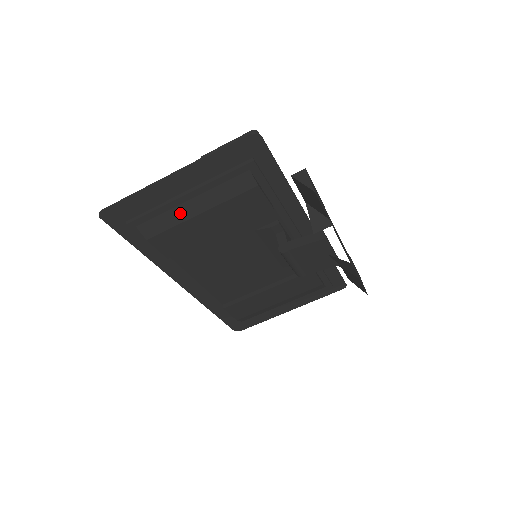
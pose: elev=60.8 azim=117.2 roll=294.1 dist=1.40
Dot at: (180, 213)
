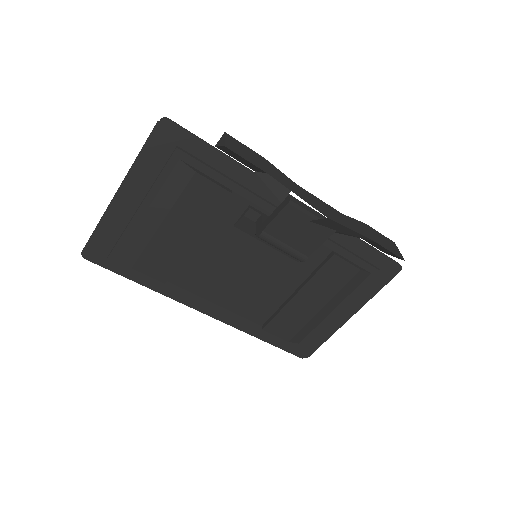
Dot at: (145, 230)
